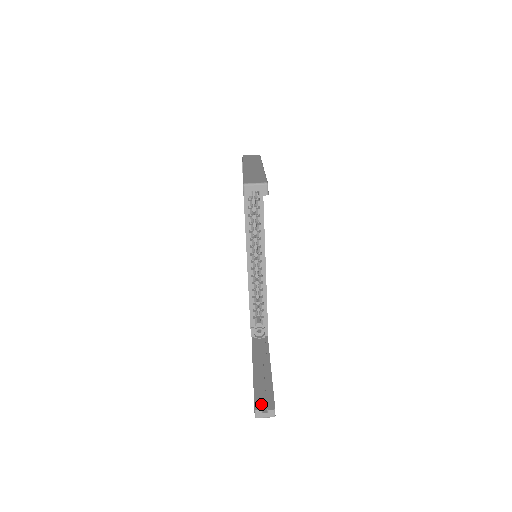
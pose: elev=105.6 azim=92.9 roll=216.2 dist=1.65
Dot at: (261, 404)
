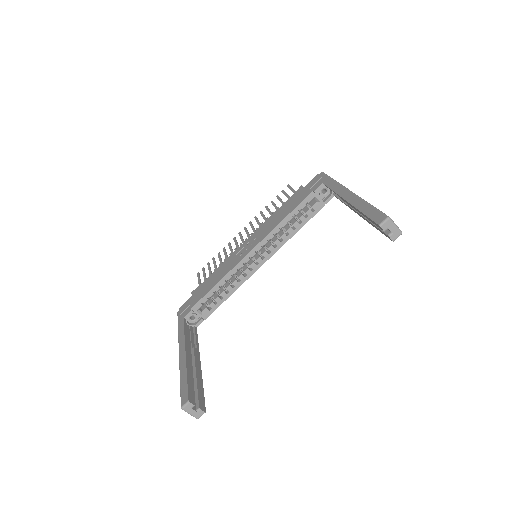
Dot at: (194, 398)
